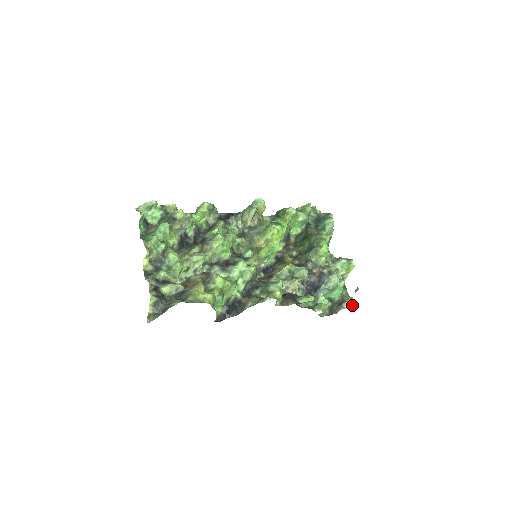
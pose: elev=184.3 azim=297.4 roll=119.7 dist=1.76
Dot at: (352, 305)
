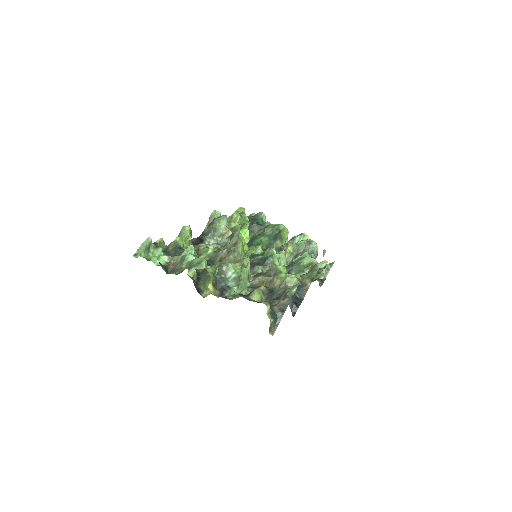
Dot at: (332, 264)
